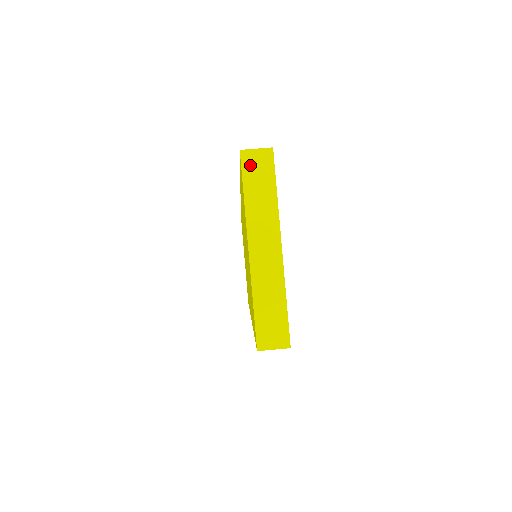
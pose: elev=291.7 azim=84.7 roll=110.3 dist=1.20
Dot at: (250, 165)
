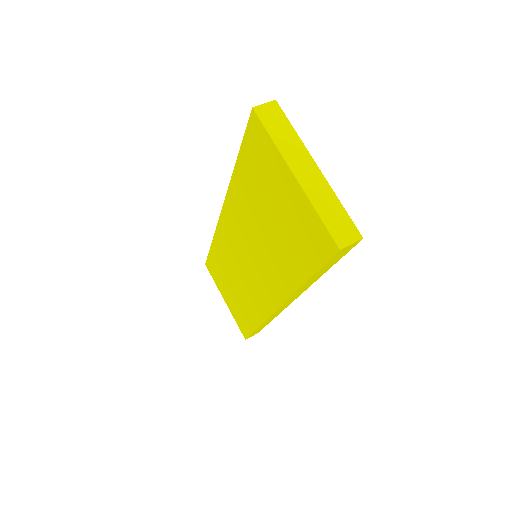
Dot at: (265, 116)
